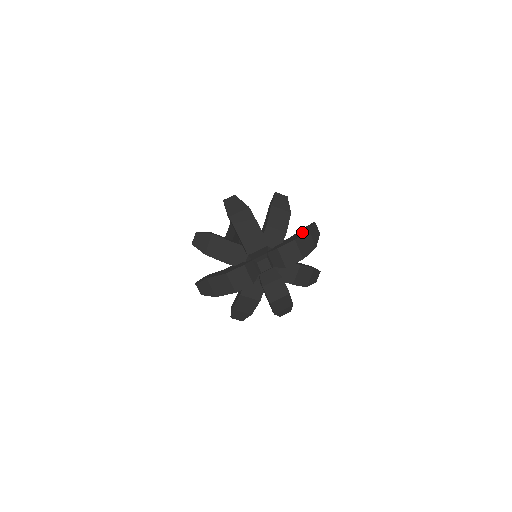
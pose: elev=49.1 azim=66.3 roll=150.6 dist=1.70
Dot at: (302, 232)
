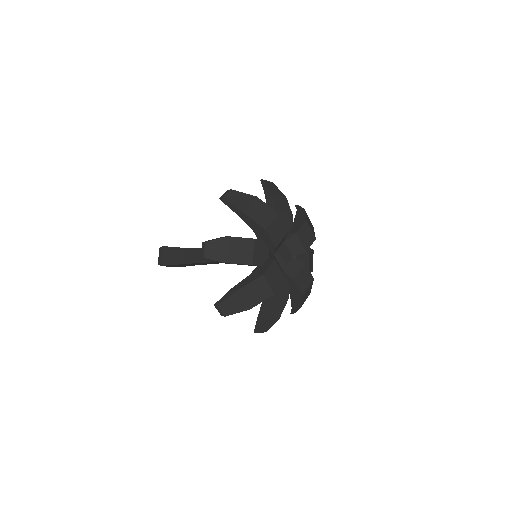
Dot at: (303, 213)
